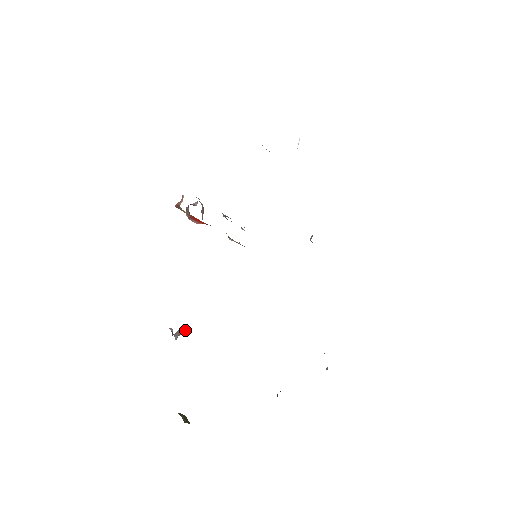
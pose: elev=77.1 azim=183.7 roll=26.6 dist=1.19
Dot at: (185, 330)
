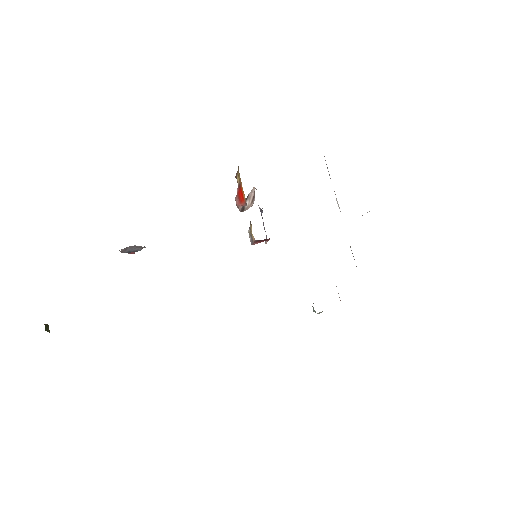
Dot at: occluded
